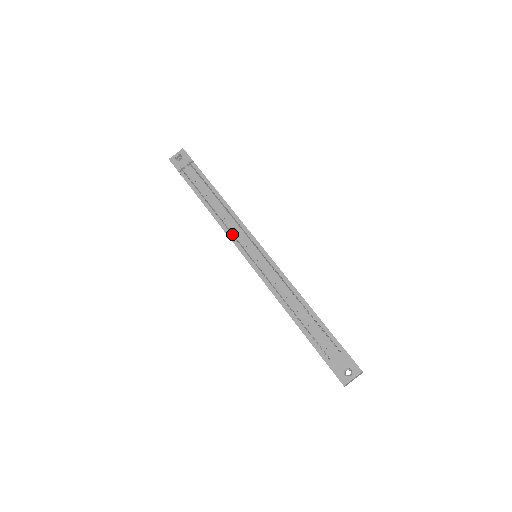
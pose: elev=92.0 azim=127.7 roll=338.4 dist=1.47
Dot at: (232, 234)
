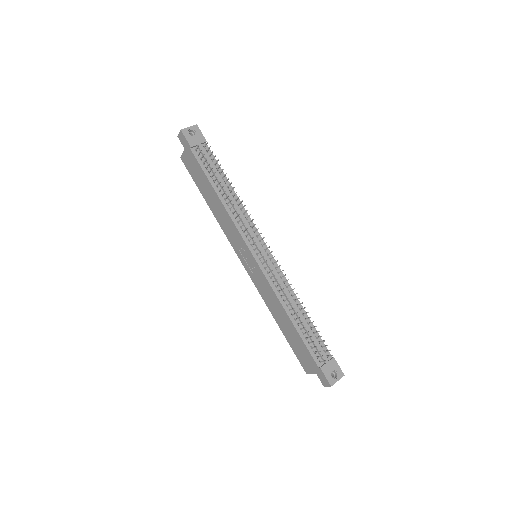
Dot at: (245, 230)
